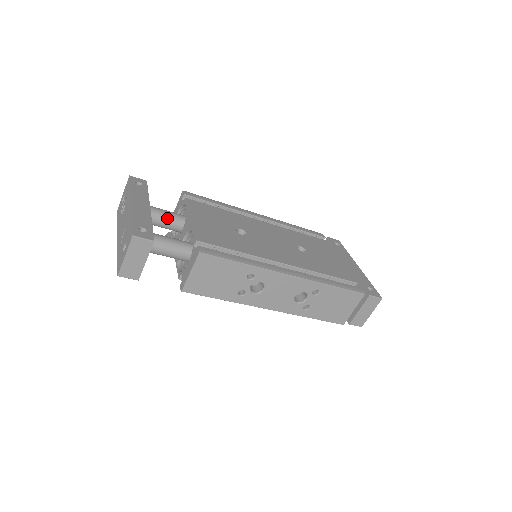
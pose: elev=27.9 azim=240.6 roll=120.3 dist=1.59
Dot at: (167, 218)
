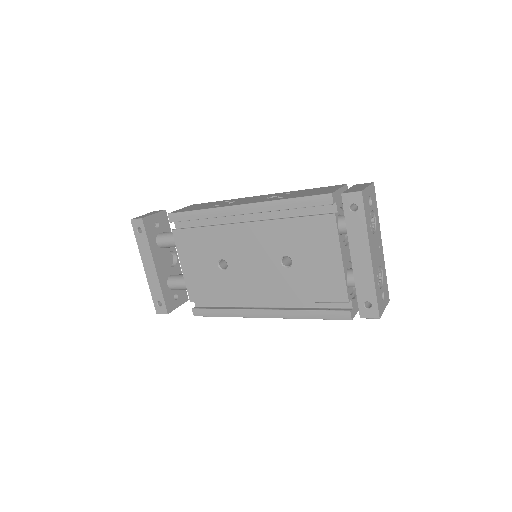
Dot at: (175, 246)
